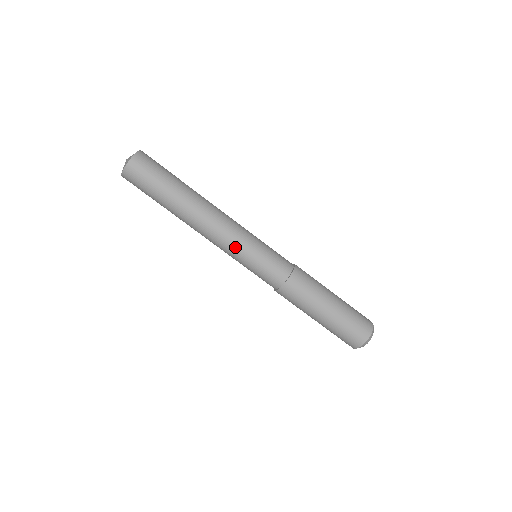
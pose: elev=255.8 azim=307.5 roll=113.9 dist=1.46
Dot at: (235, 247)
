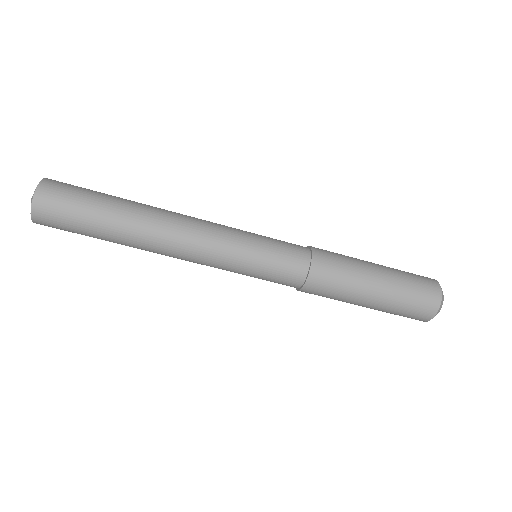
Dot at: (227, 244)
